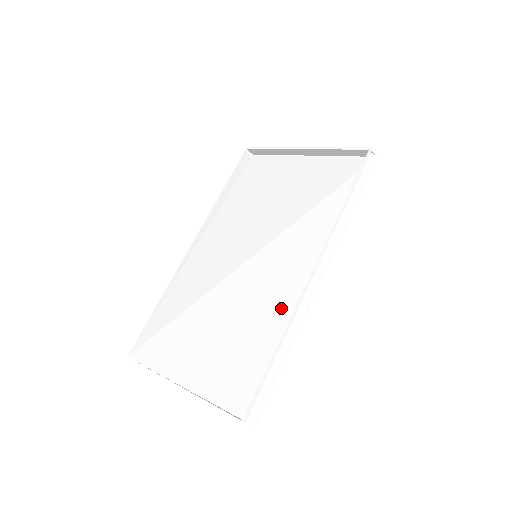
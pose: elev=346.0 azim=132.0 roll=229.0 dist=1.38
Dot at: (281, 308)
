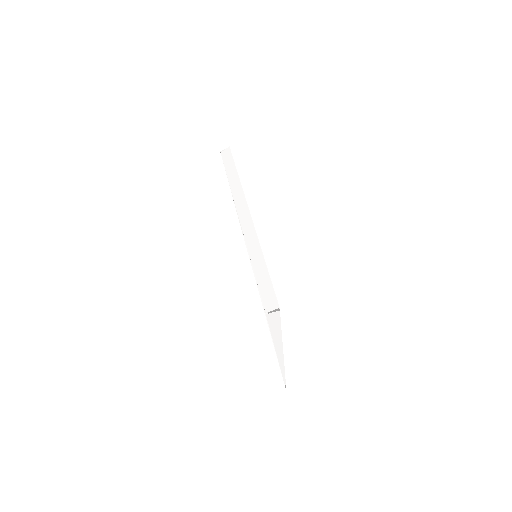
Dot at: occluded
